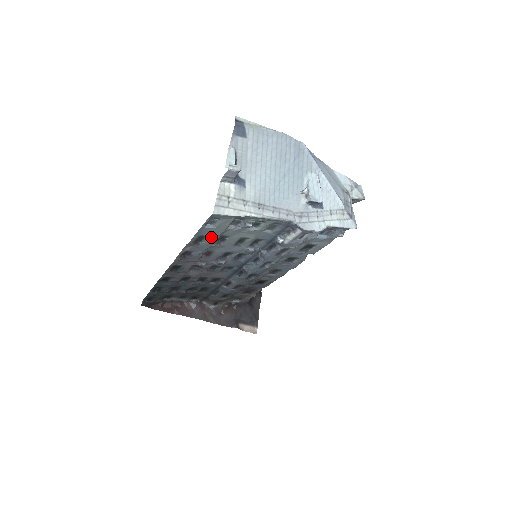
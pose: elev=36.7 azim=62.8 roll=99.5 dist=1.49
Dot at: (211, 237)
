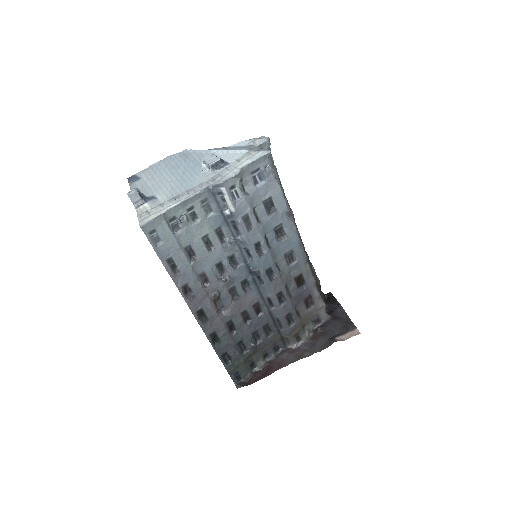
Dot at: (177, 255)
